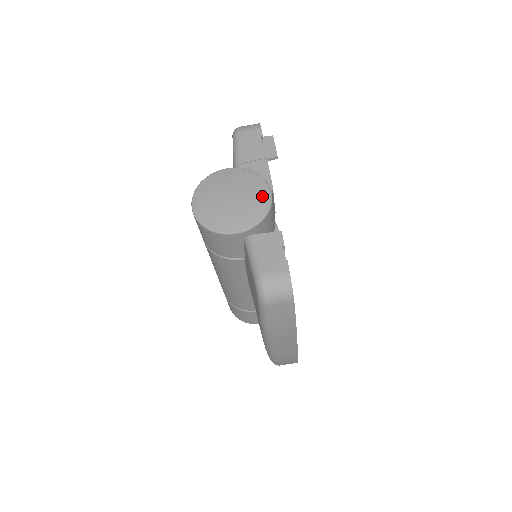
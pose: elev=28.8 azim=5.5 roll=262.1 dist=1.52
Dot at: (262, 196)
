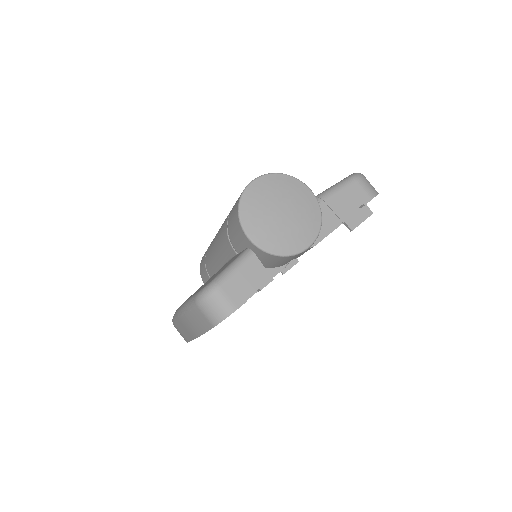
Dot at: (300, 241)
